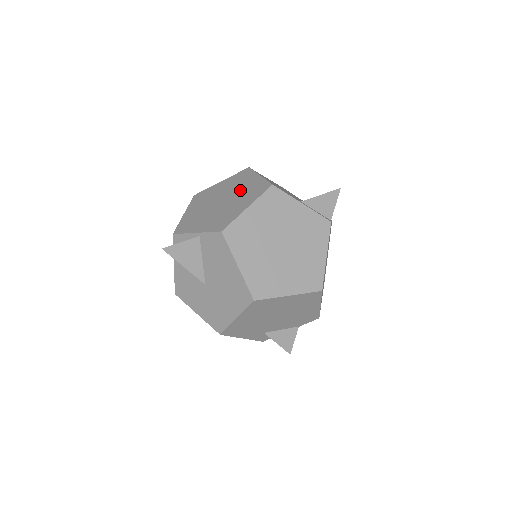
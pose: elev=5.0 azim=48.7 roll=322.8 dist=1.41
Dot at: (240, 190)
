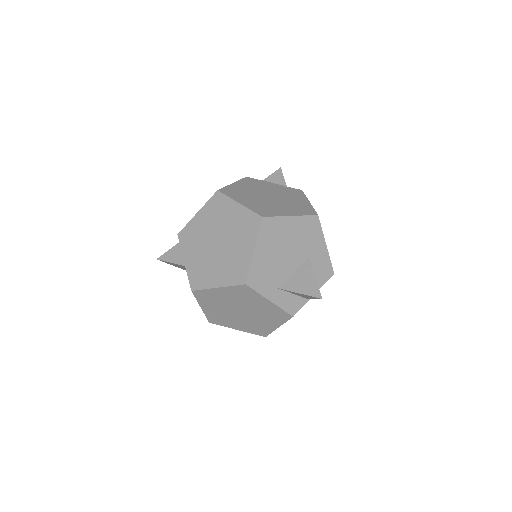
Dot at: (232, 250)
